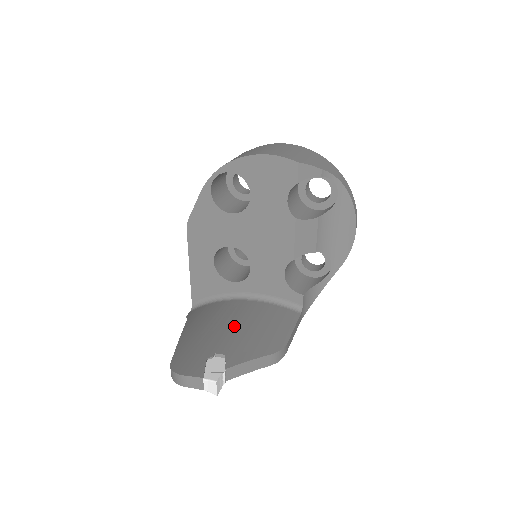
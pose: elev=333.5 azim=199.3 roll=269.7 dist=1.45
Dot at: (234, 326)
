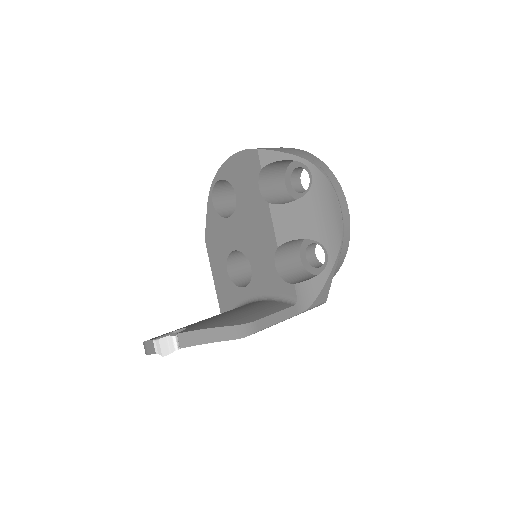
Dot at: occluded
